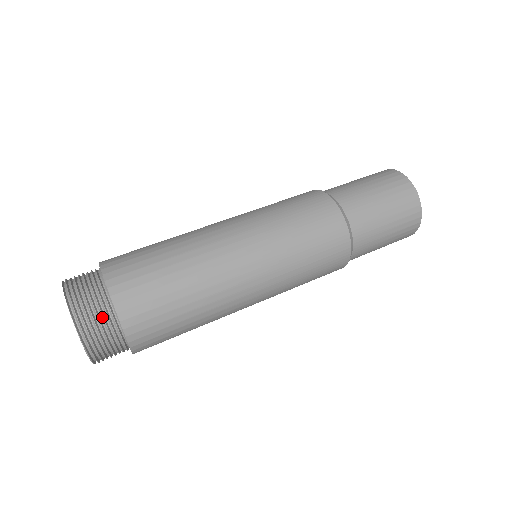
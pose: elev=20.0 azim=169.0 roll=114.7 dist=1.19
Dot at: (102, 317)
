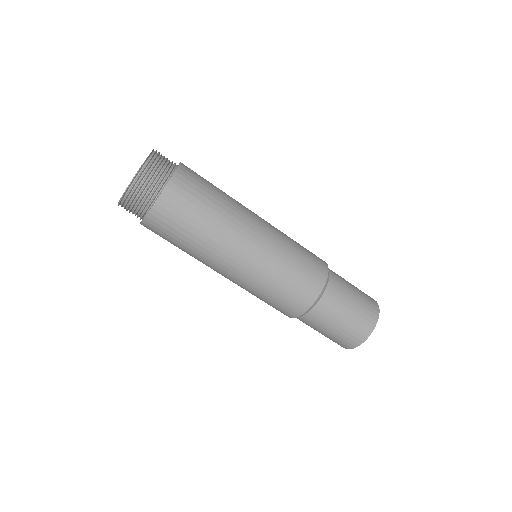
Dot at: (160, 175)
